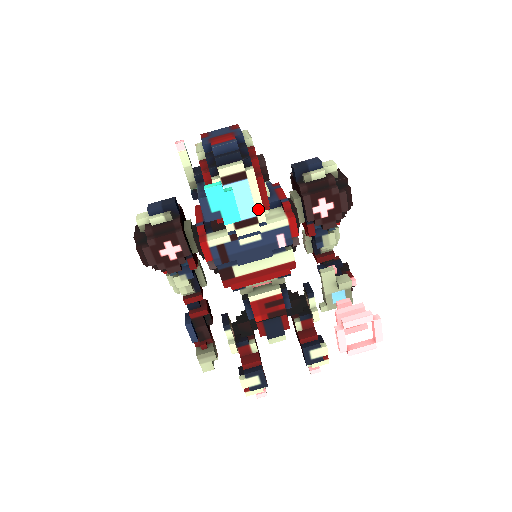
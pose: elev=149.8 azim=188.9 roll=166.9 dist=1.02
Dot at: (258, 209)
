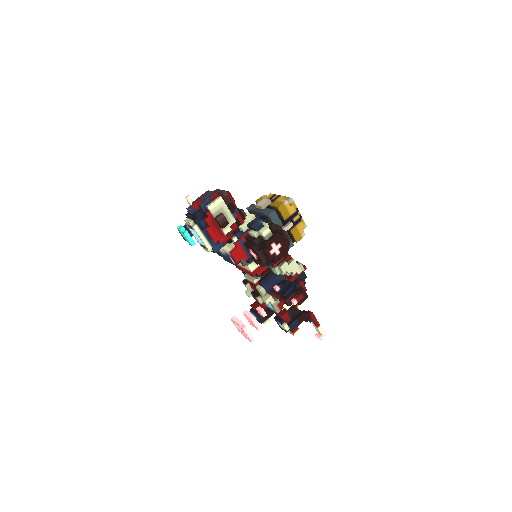
Dot at: (204, 244)
